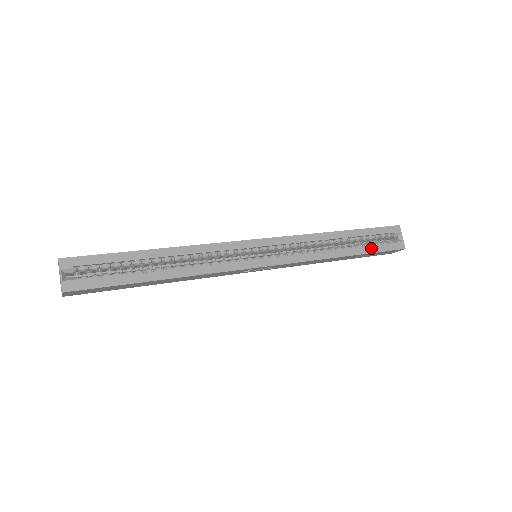
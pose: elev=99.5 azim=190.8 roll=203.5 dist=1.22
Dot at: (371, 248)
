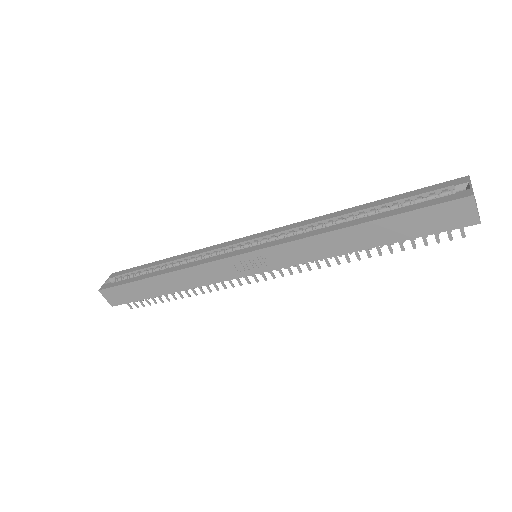
Dot at: (401, 209)
